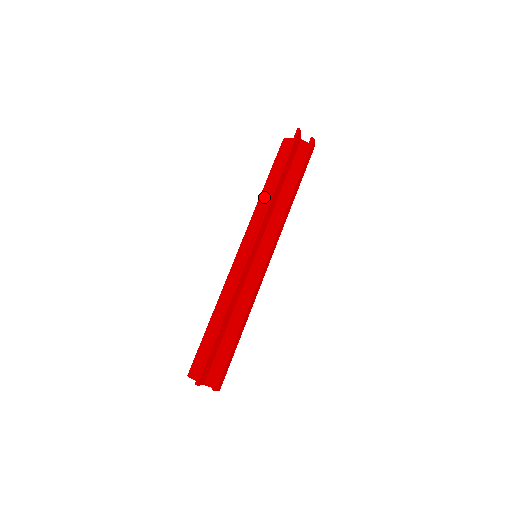
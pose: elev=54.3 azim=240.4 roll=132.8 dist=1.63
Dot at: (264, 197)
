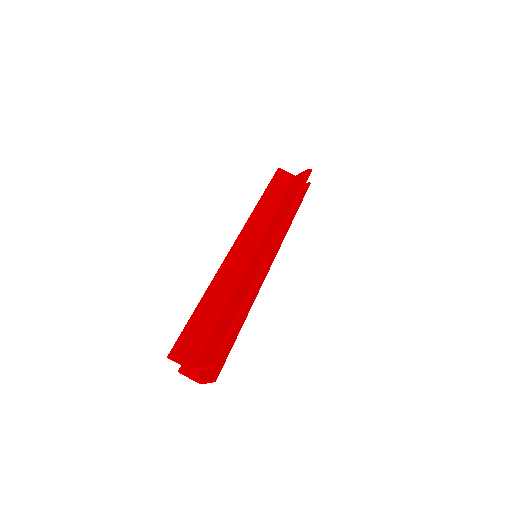
Dot at: (264, 207)
